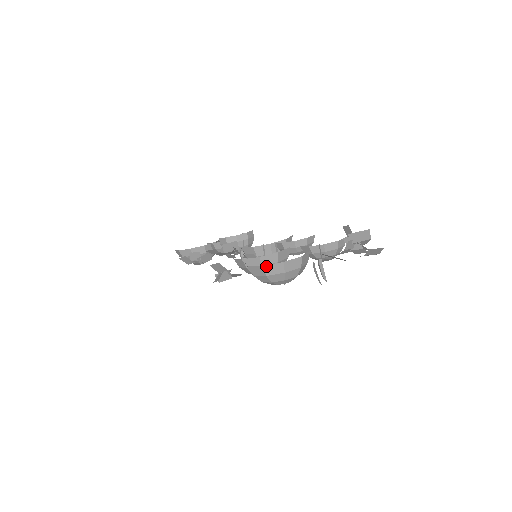
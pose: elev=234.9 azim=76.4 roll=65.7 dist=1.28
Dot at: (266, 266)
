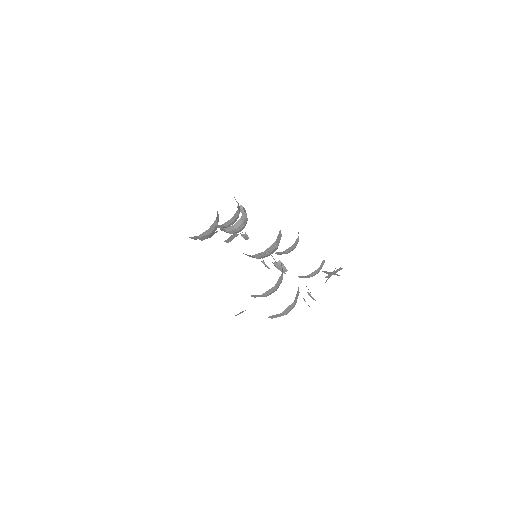
Dot at: (270, 316)
